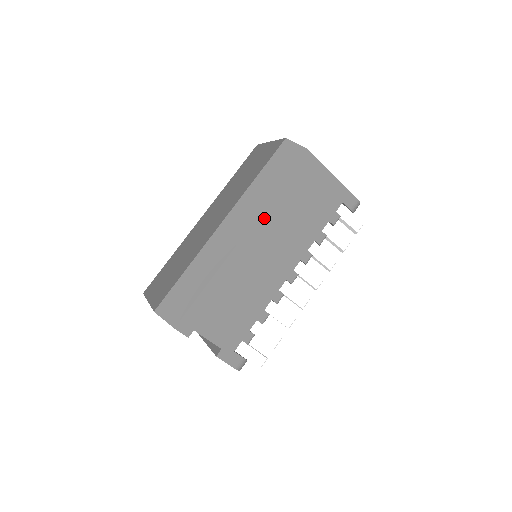
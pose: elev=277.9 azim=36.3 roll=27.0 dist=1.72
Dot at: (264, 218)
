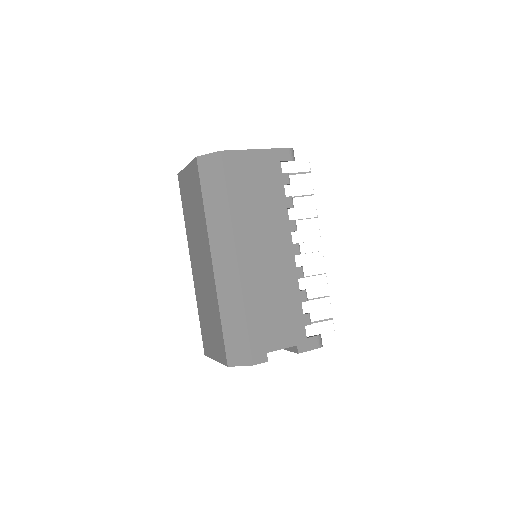
Dot at: (238, 231)
